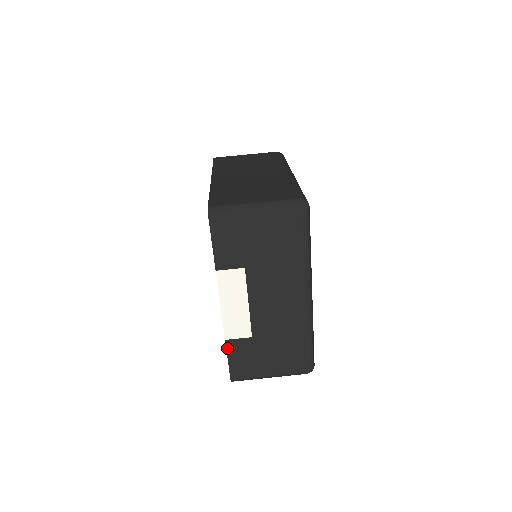
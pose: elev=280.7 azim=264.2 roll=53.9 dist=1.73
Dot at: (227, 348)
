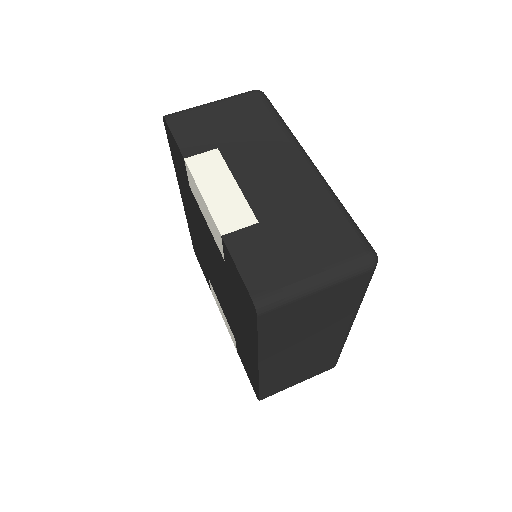
Dot at: (228, 247)
